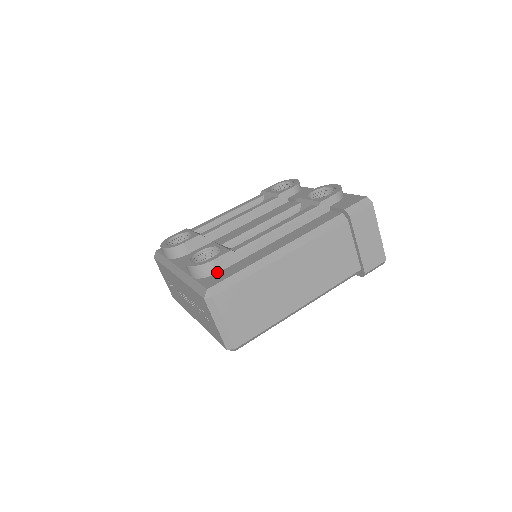
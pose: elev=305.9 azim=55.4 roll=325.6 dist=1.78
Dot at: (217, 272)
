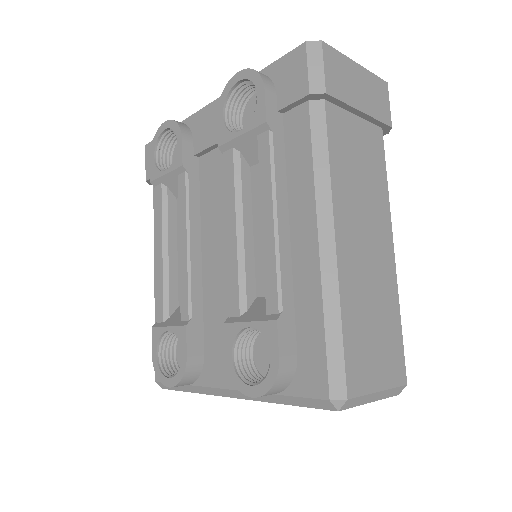
Dot at: (296, 359)
